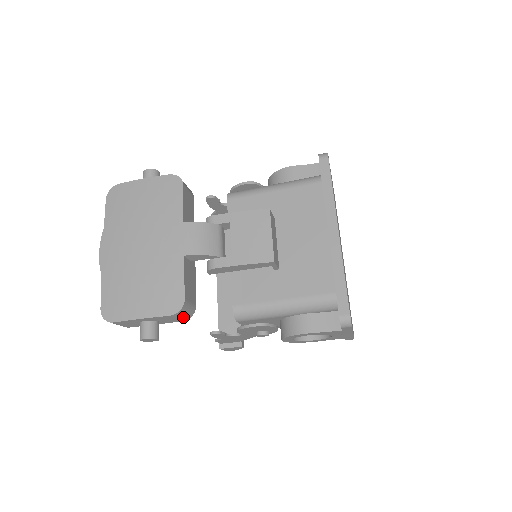
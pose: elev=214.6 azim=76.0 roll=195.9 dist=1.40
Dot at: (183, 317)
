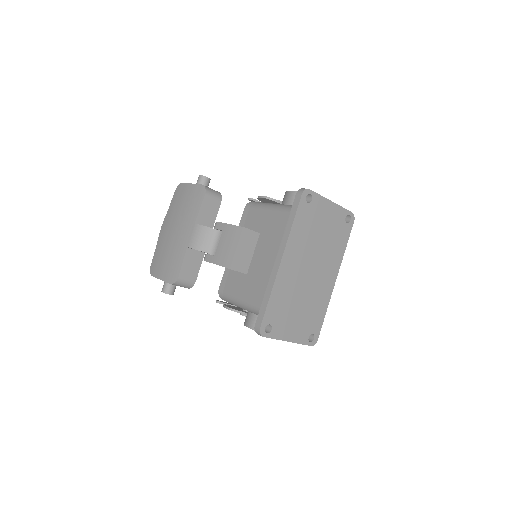
Dot at: (183, 286)
